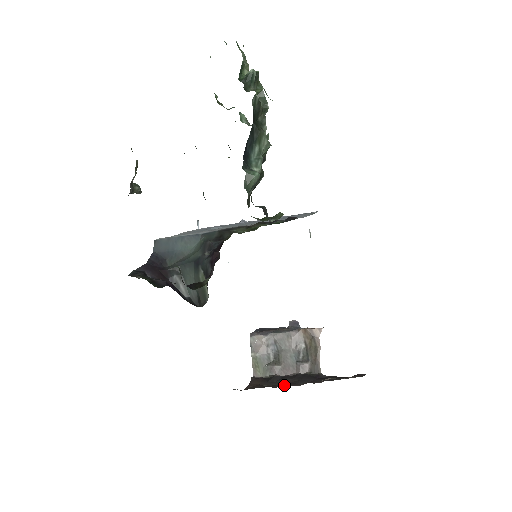
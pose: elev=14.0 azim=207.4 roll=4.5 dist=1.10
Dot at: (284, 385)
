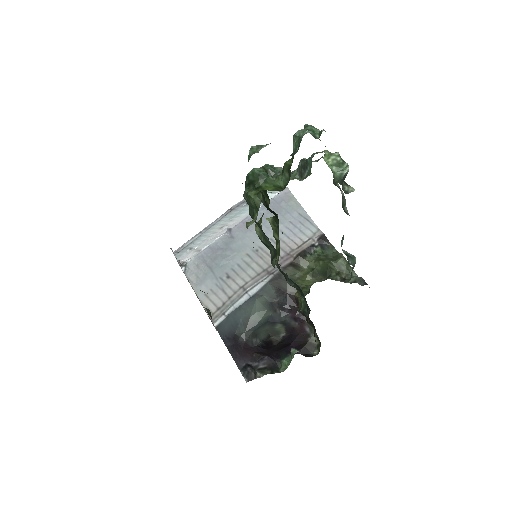
Dot at: occluded
